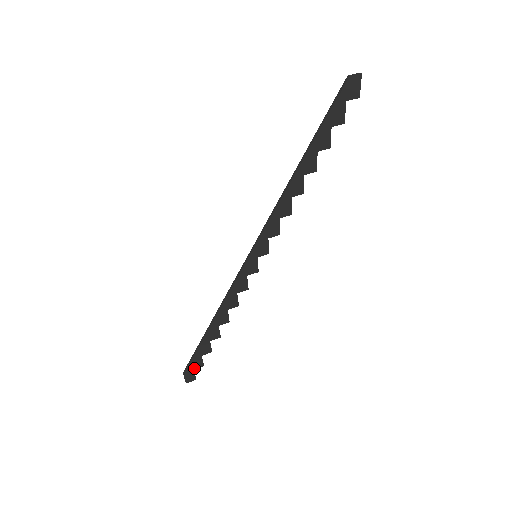
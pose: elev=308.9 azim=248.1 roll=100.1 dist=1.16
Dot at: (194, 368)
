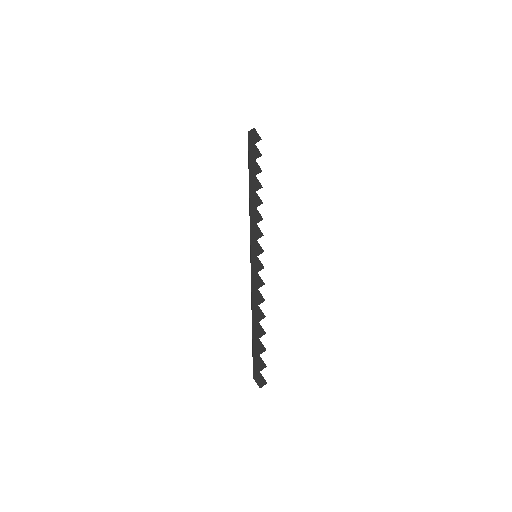
Dot at: (259, 370)
